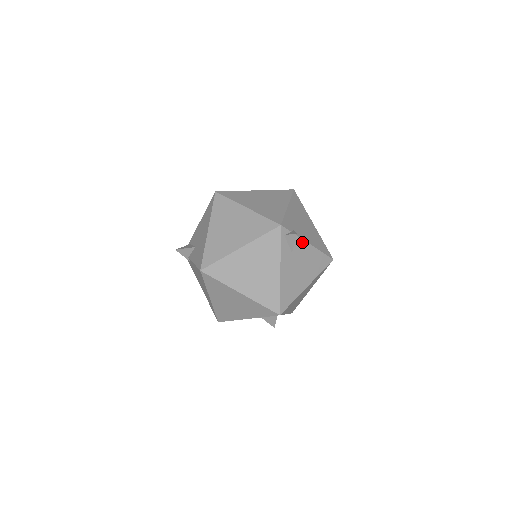
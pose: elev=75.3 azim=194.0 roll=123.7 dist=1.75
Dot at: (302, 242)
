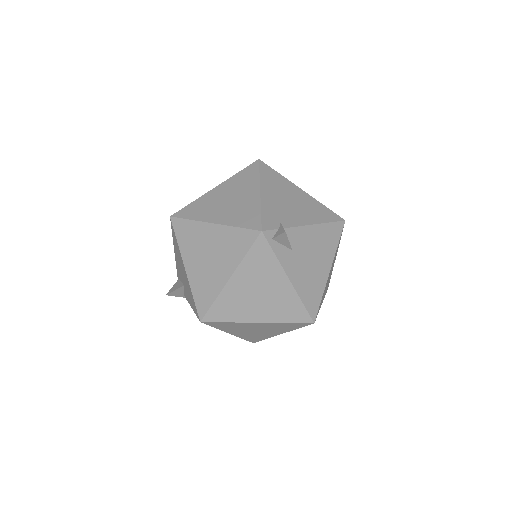
Dot at: (298, 230)
